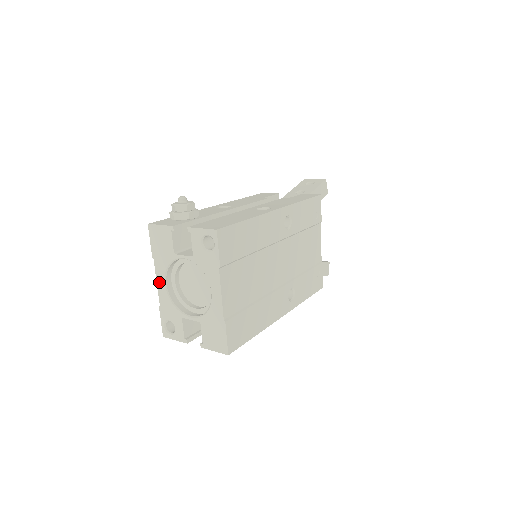
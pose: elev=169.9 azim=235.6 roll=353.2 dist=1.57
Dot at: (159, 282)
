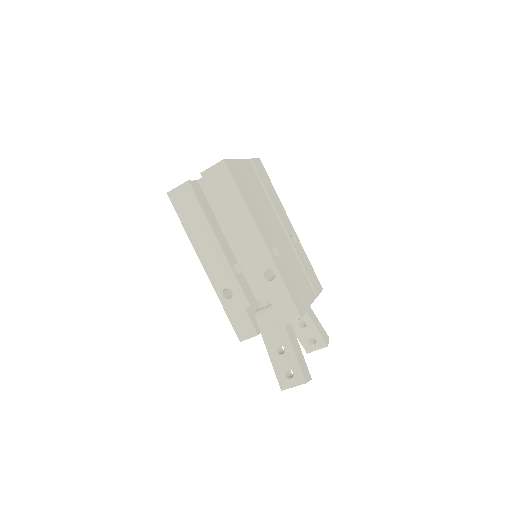
Dot at: occluded
